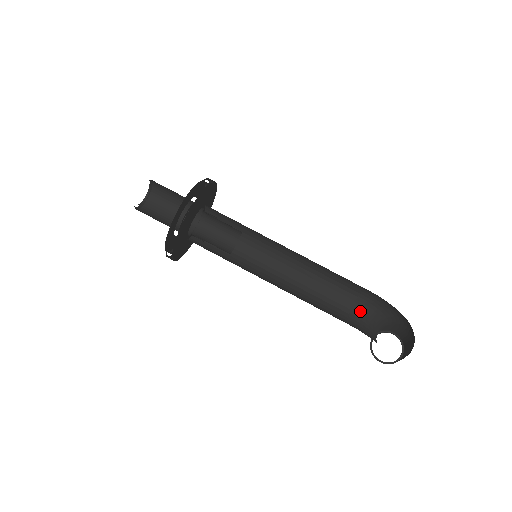
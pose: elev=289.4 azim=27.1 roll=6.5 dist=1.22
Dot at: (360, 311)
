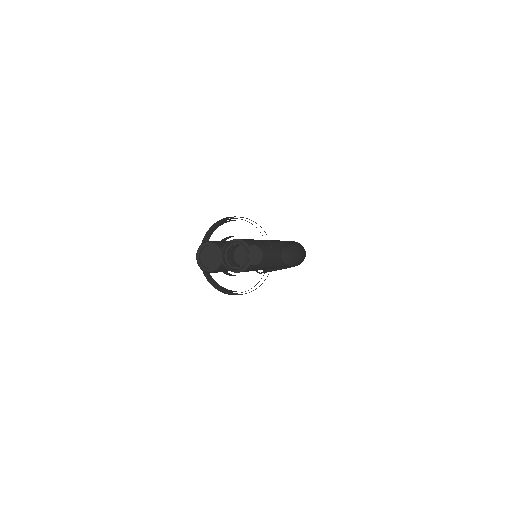
Dot at: (280, 254)
